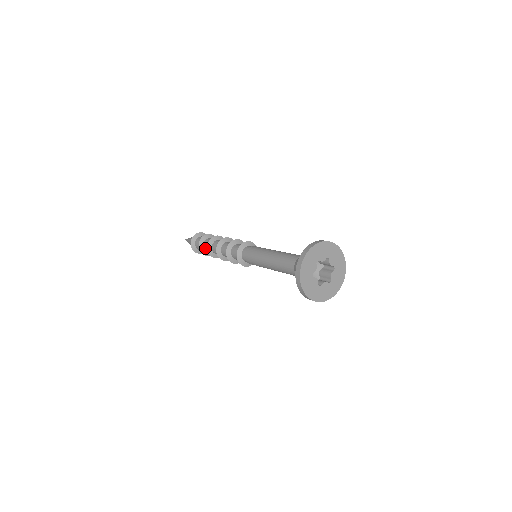
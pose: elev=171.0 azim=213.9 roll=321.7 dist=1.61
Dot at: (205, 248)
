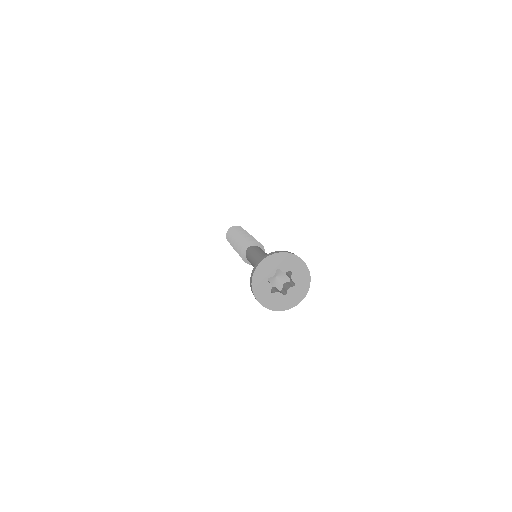
Dot at: occluded
